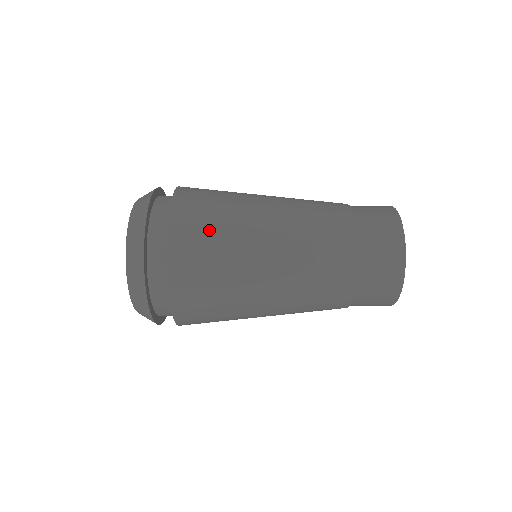
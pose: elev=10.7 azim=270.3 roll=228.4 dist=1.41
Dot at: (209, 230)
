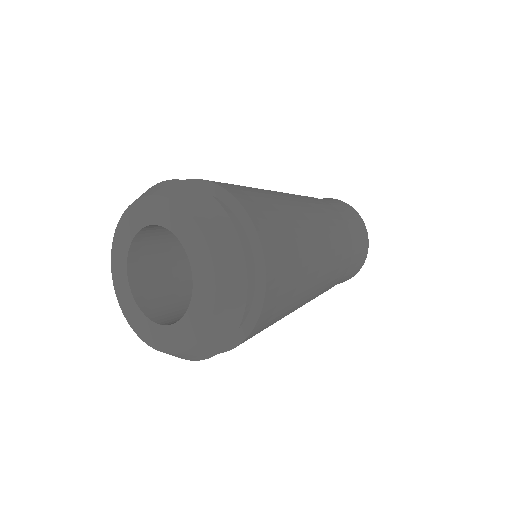
Dot at: (272, 210)
